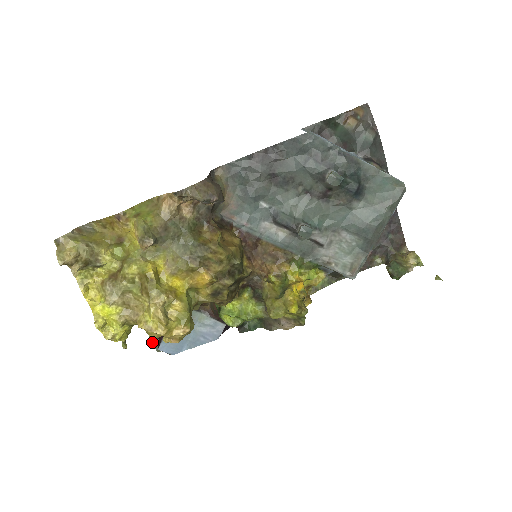
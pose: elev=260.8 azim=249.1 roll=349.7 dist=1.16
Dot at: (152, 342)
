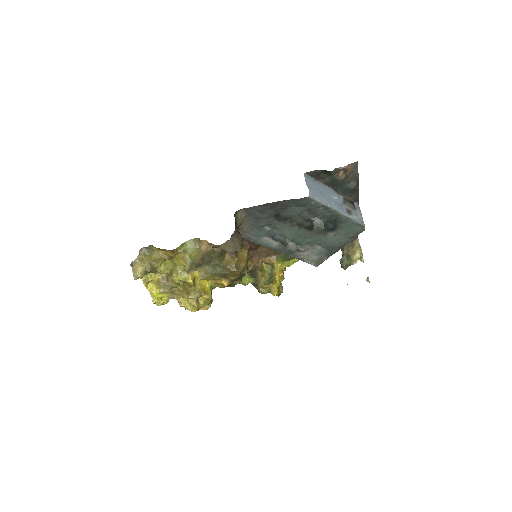
Dot at: occluded
